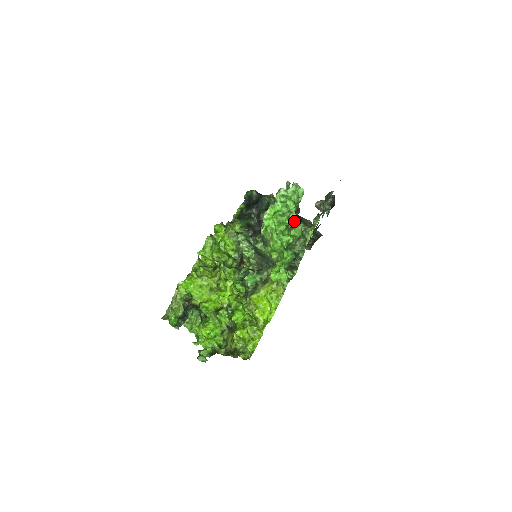
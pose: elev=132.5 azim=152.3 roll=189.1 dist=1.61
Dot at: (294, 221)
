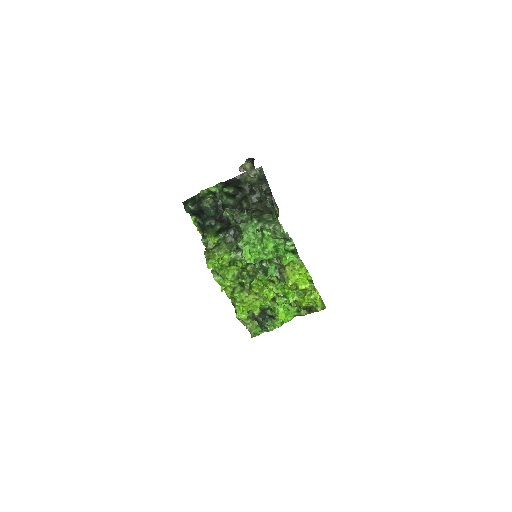
Dot at: (259, 229)
